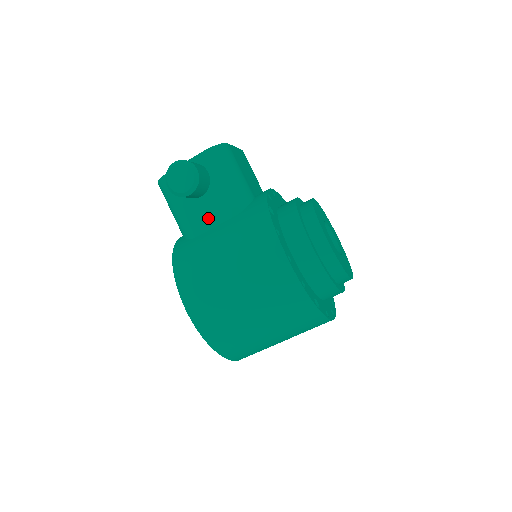
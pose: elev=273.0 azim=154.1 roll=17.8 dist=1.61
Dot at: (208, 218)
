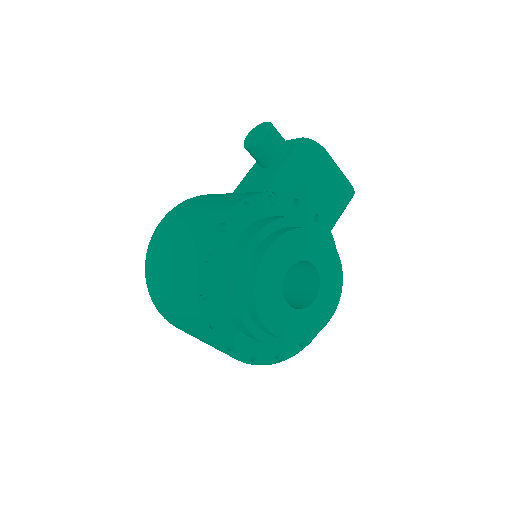
Dot at: (250, 185)
